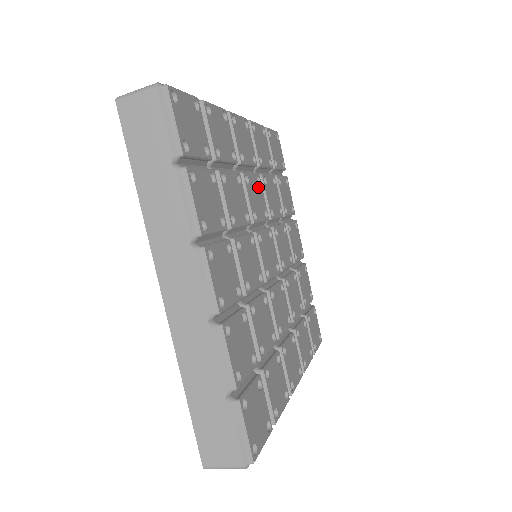
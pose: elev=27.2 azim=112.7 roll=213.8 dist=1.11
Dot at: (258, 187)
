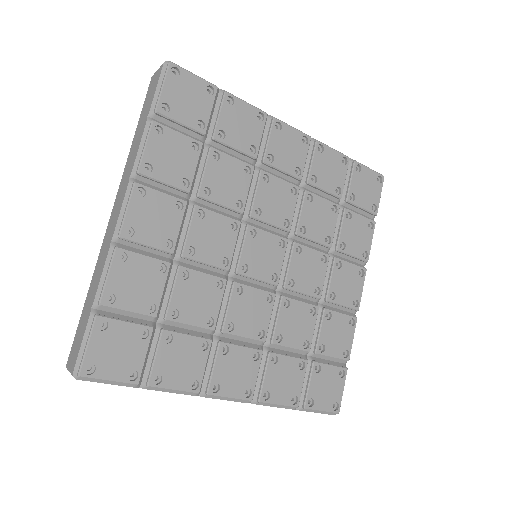
Dot at: (206, 223)
